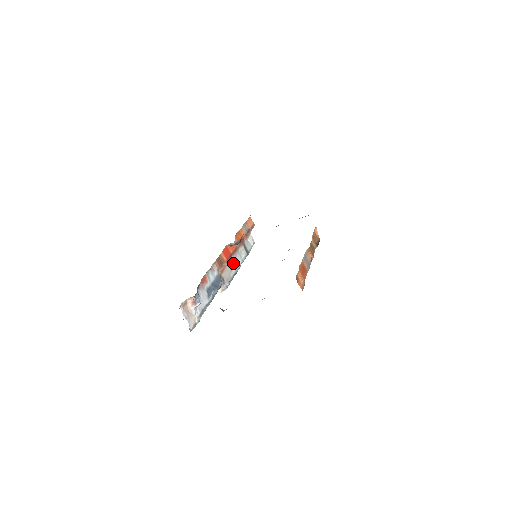
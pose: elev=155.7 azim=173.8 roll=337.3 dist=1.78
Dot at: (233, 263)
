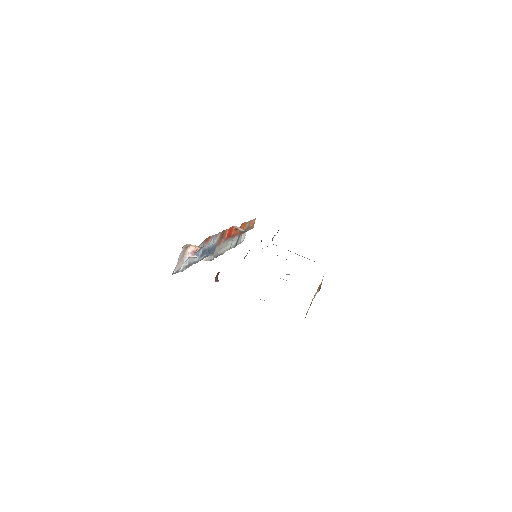
Dot at: (226, 244)
